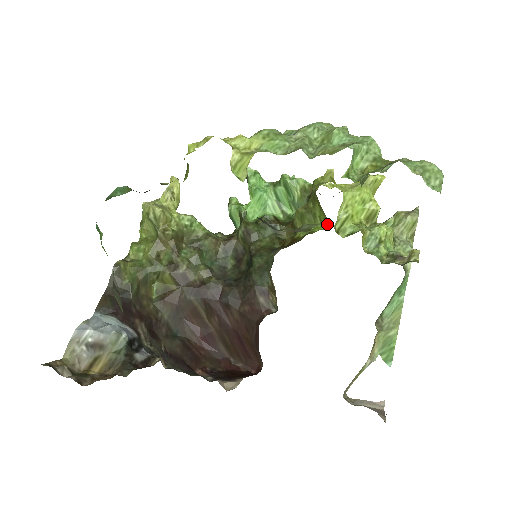
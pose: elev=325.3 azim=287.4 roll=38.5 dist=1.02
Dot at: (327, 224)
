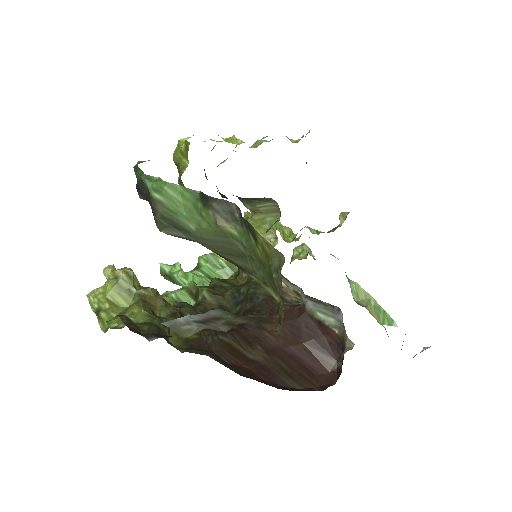
Dot at: occluded
